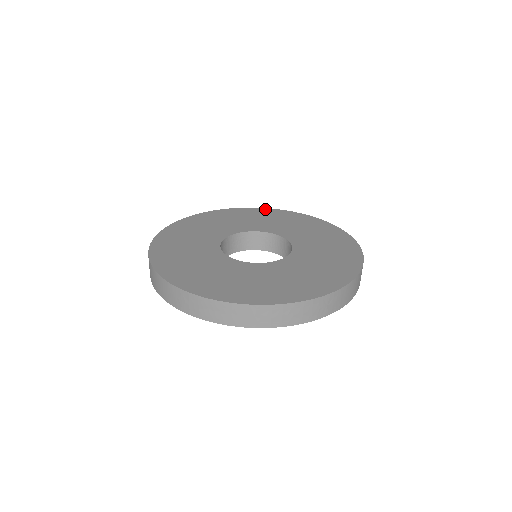
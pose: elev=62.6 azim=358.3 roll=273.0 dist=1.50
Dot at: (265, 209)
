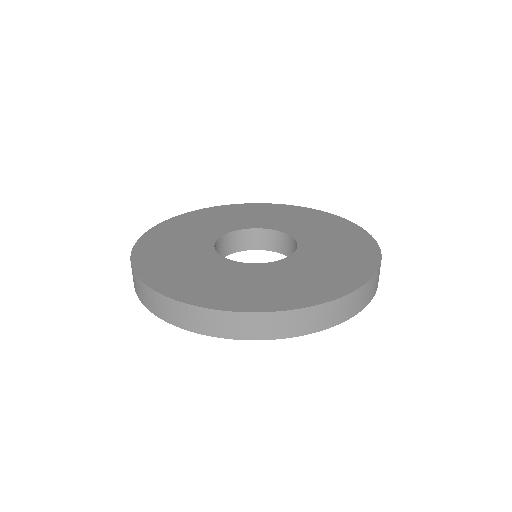
Dot at: (353, 225)
